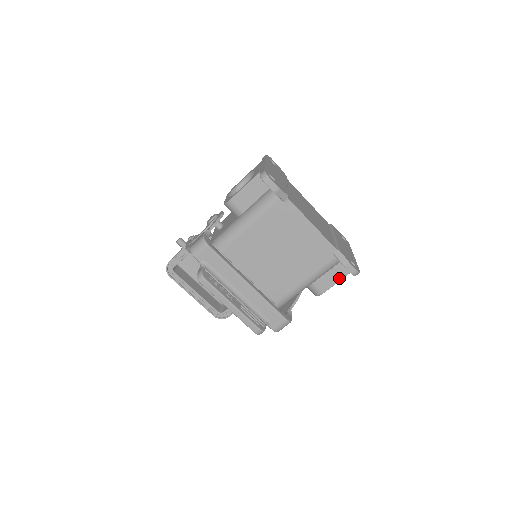
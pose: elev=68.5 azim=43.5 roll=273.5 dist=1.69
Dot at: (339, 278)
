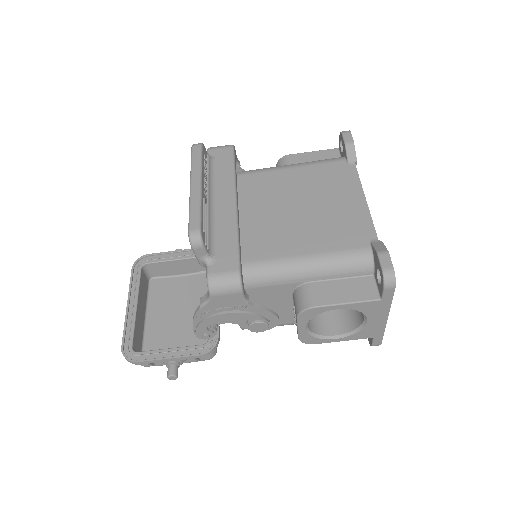
Dot at: (353, 298)
